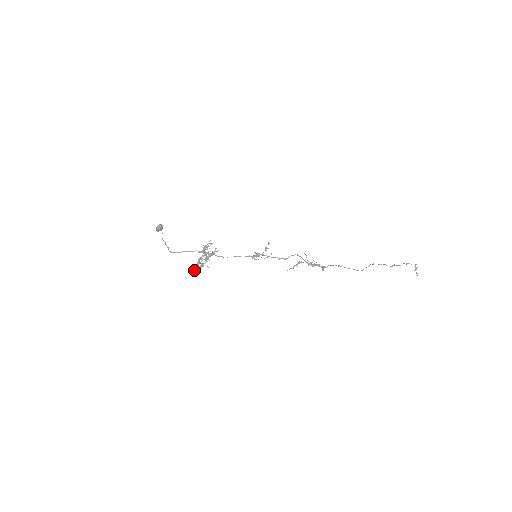
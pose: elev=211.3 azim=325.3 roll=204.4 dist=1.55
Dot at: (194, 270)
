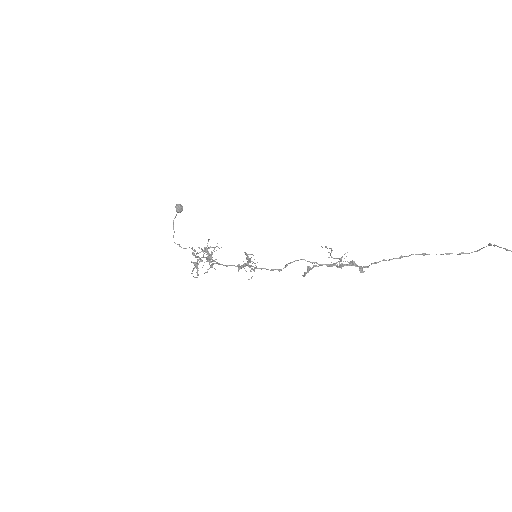
Dot at: (206, 272)
